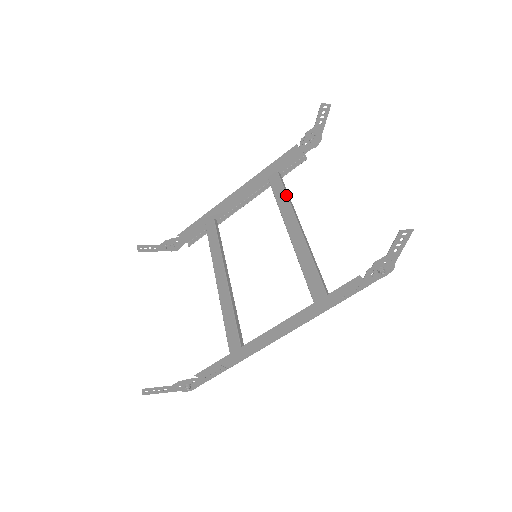
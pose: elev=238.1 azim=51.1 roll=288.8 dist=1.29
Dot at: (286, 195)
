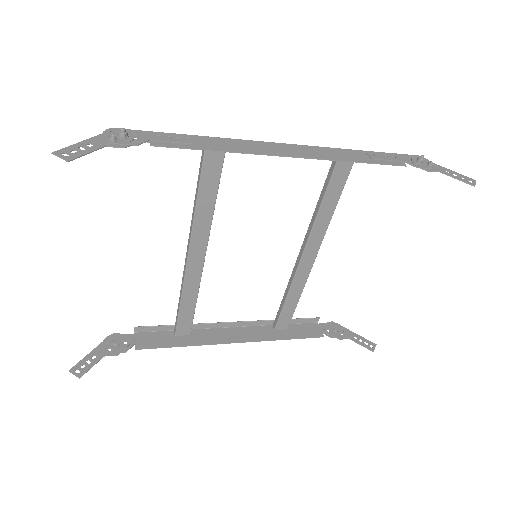
Dot at: occluded
